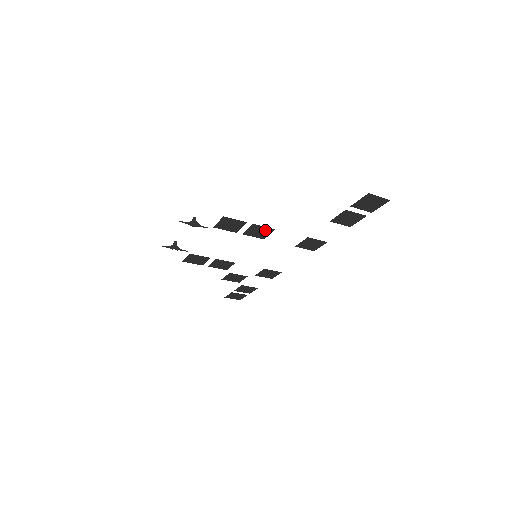
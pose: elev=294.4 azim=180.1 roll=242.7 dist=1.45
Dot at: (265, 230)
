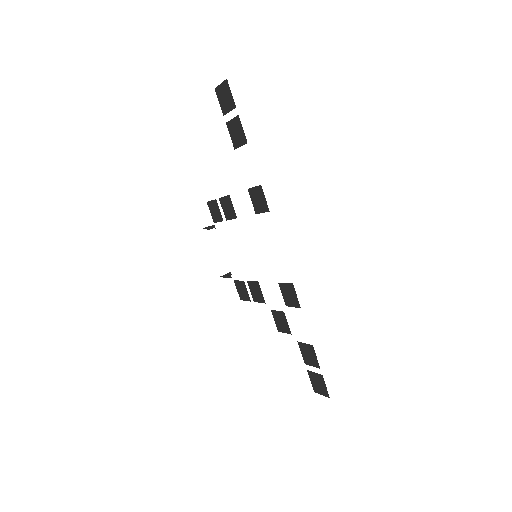
Dot at: (228, 202)
